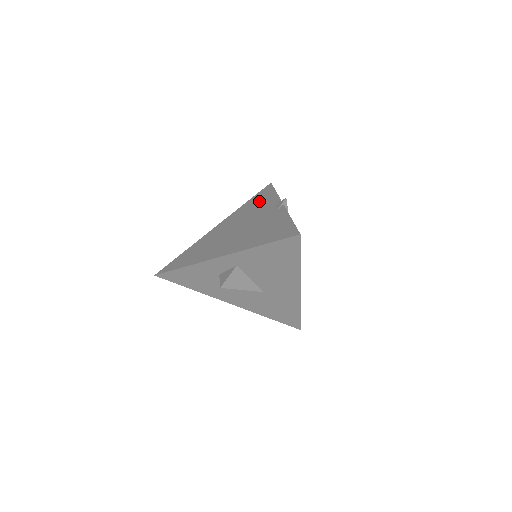
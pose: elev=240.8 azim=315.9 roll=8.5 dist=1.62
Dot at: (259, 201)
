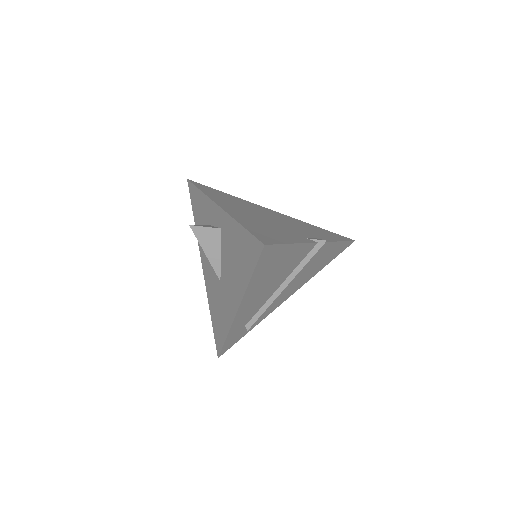
Dot at: (320, 231)
